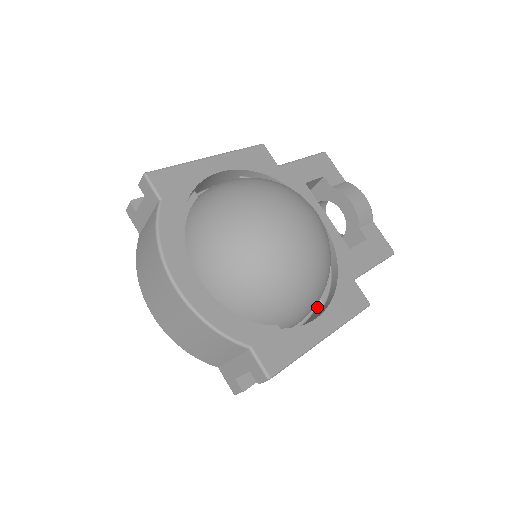
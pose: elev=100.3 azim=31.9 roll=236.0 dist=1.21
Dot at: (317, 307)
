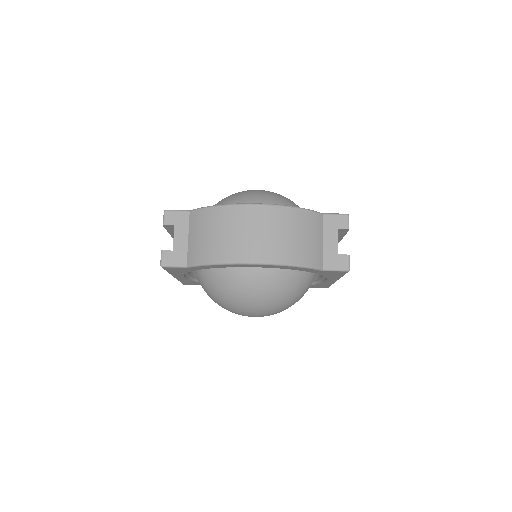
Dot at: occluded
